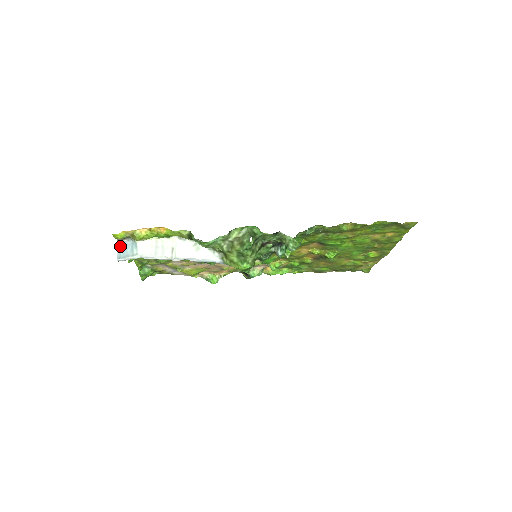
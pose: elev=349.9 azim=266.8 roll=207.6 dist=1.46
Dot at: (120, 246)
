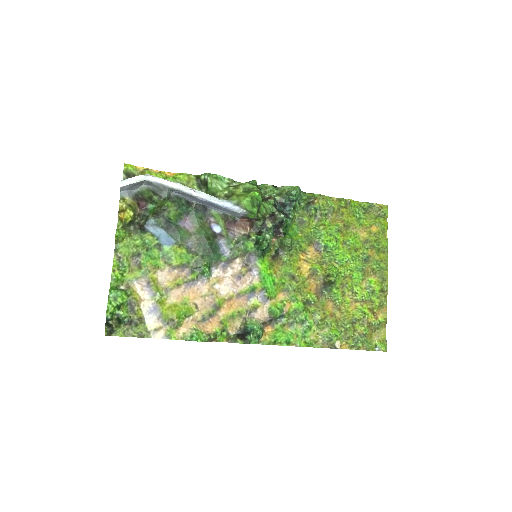
Dot at: occluded
